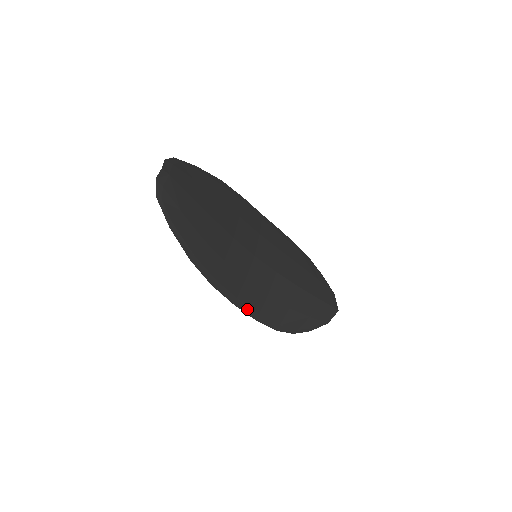
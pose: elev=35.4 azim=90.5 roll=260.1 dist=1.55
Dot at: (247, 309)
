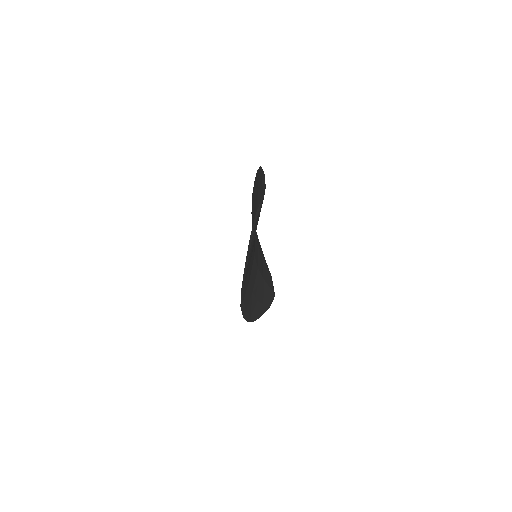
Dot at: (243, 308)
